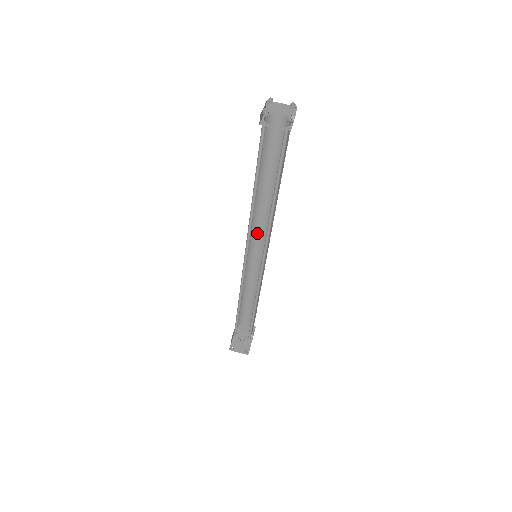
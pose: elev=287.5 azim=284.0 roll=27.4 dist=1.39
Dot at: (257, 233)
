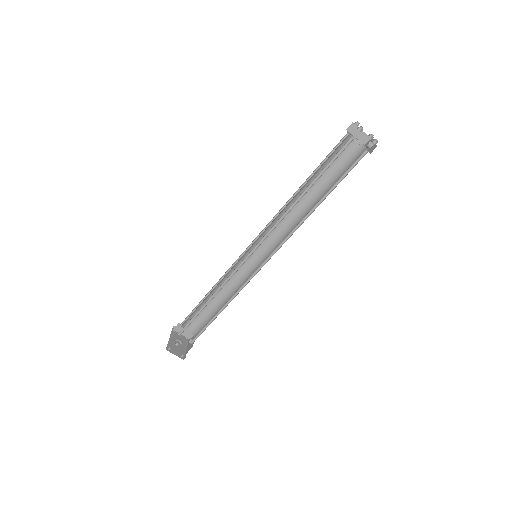
Dot at: occluded
